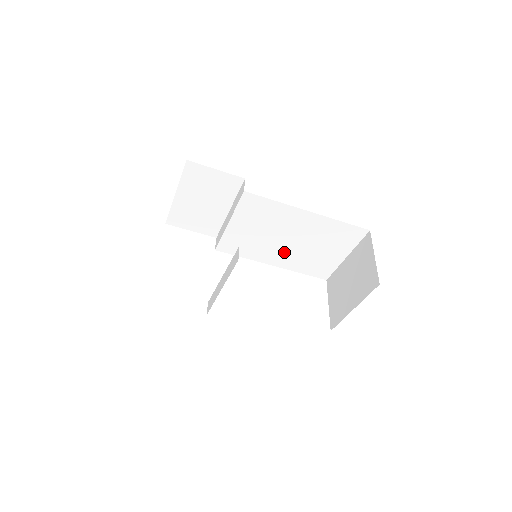
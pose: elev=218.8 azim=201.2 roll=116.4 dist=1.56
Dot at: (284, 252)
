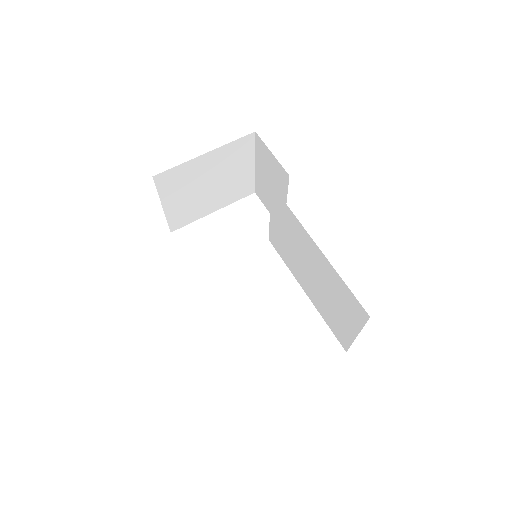
Dot at: (310, 283)
